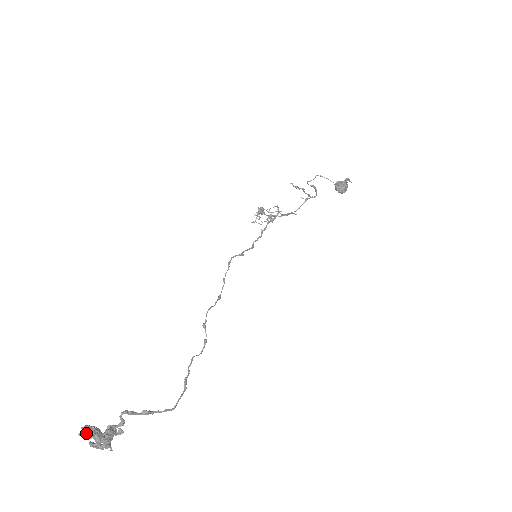
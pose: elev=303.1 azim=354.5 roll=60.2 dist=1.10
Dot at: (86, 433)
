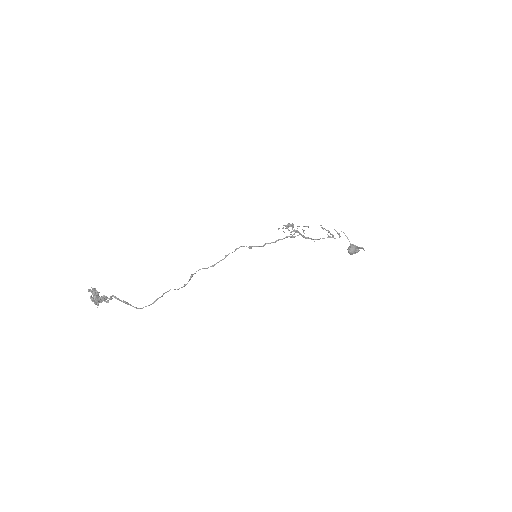
Dot at: (92, 291)
